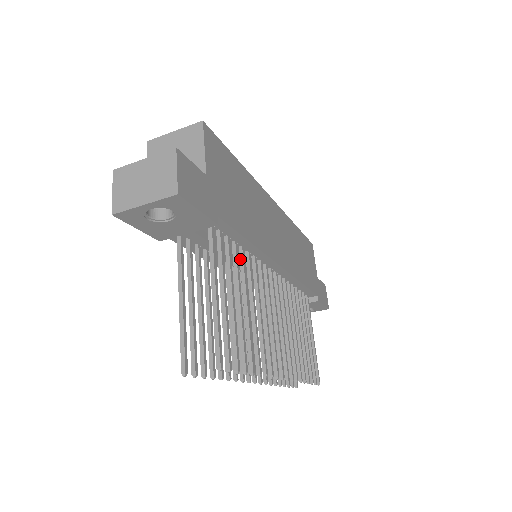
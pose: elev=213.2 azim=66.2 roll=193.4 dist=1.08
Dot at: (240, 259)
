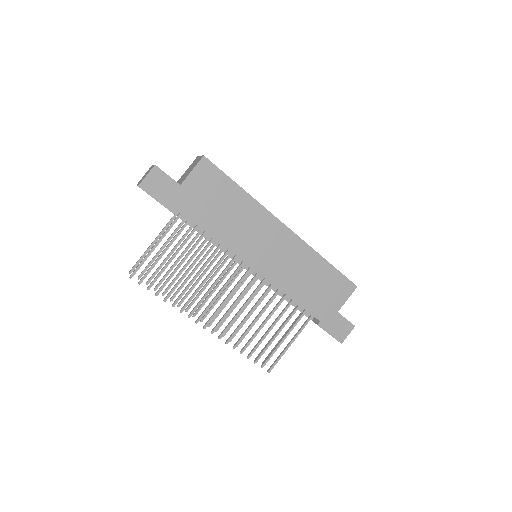
Dot at: (207, 243)
